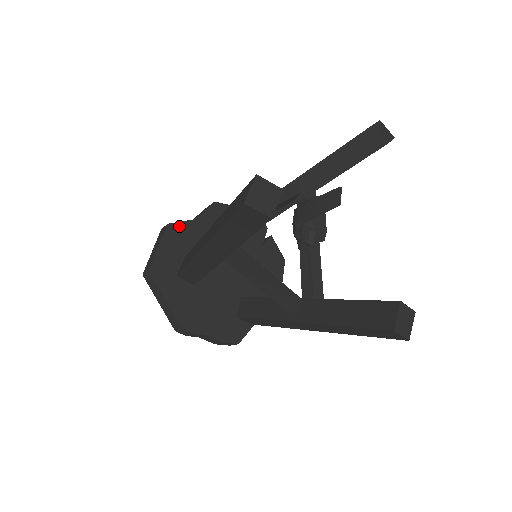
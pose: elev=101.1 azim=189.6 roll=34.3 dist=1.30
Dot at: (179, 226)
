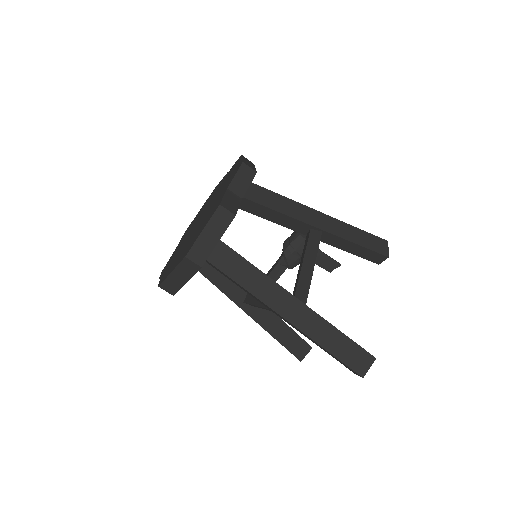
Dot at: occluded
